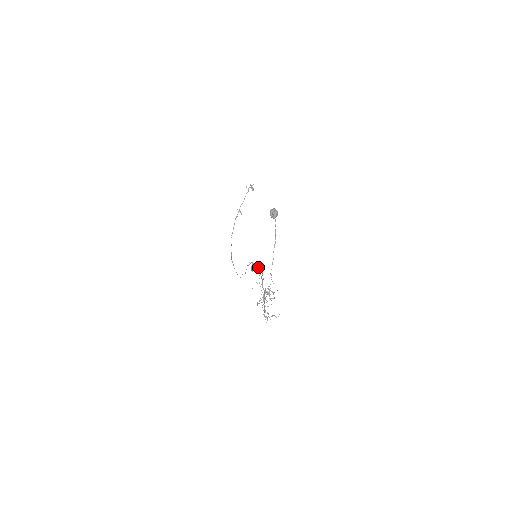
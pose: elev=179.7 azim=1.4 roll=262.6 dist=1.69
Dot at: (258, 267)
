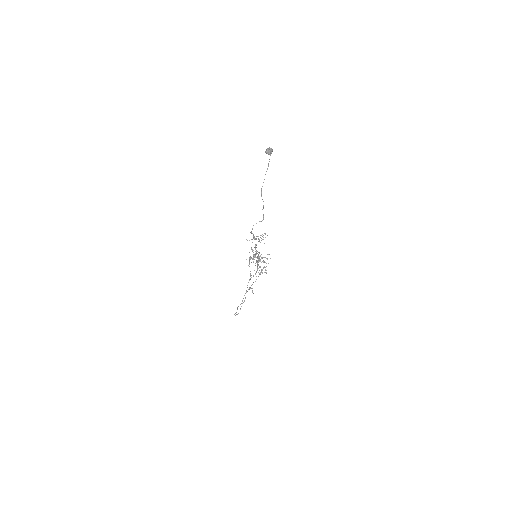
Dot at: occluded
